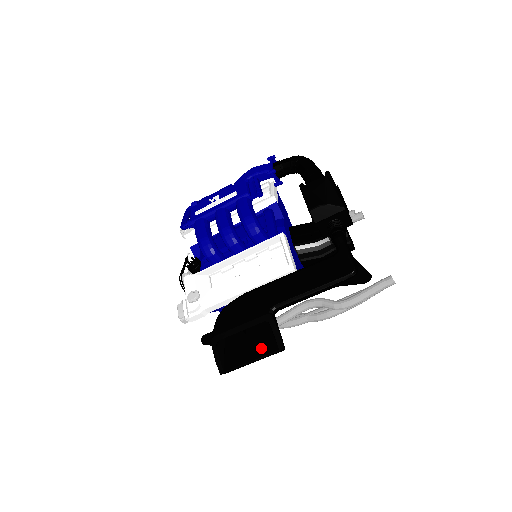
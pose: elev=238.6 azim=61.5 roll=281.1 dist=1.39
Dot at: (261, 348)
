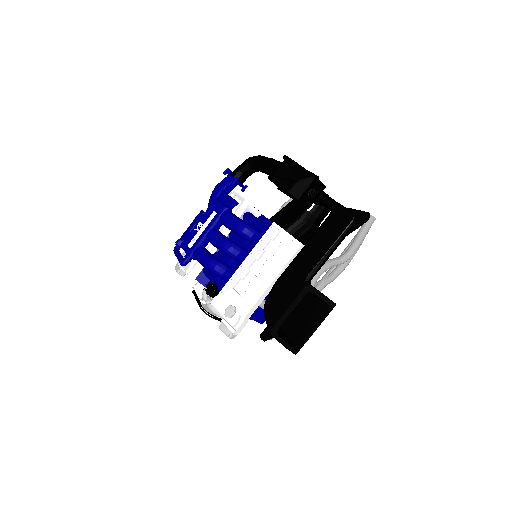
Dot at: (316, 315)
